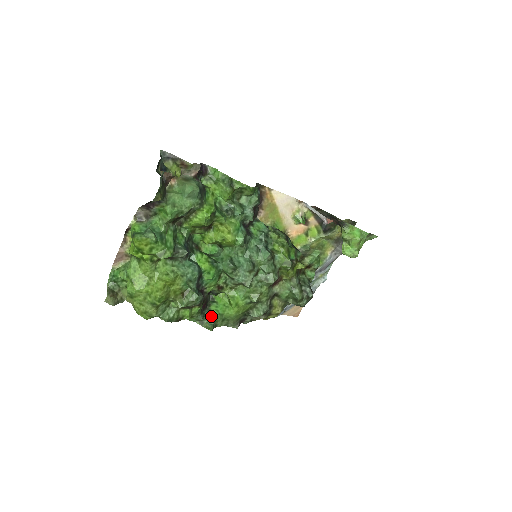
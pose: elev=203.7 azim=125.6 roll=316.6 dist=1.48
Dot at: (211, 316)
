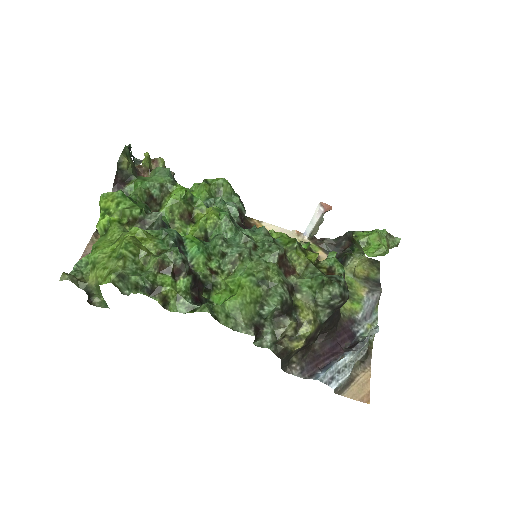
Dot at: occluded
